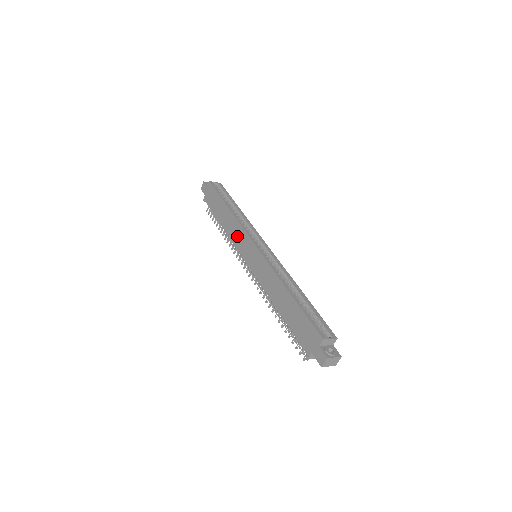
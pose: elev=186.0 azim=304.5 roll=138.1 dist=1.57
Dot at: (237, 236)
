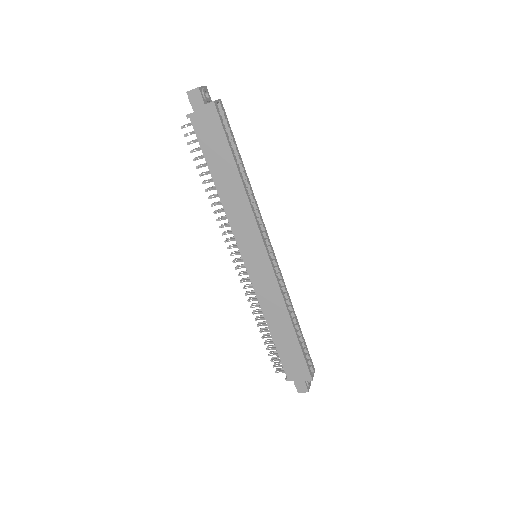
Dot at: (242, 225)
